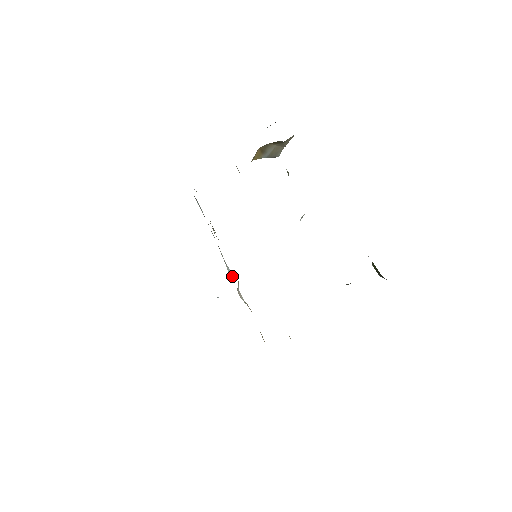
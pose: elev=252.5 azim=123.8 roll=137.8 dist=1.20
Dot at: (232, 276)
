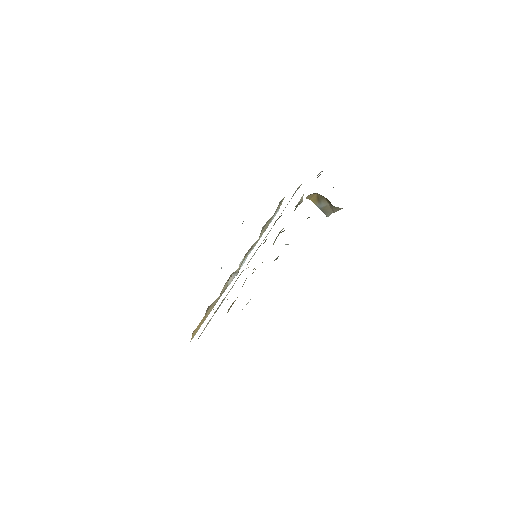
Dot at: (241, 266)
